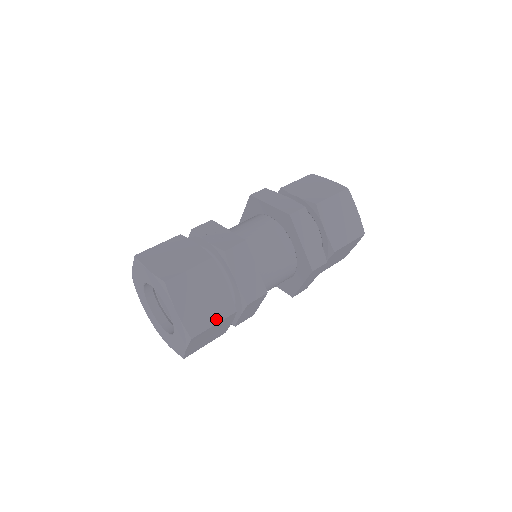
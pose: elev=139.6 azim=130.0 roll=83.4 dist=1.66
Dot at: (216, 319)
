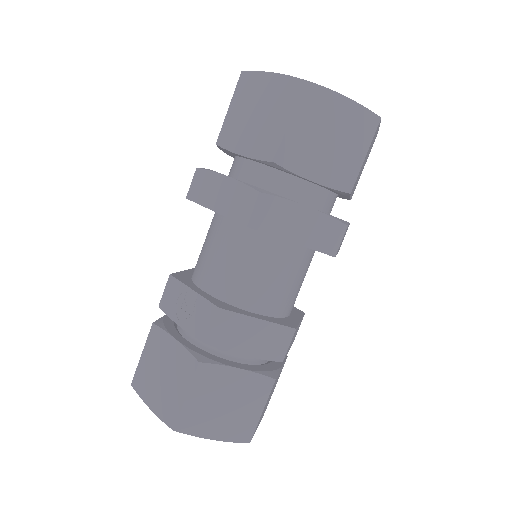
Dot at: (259, 406)
